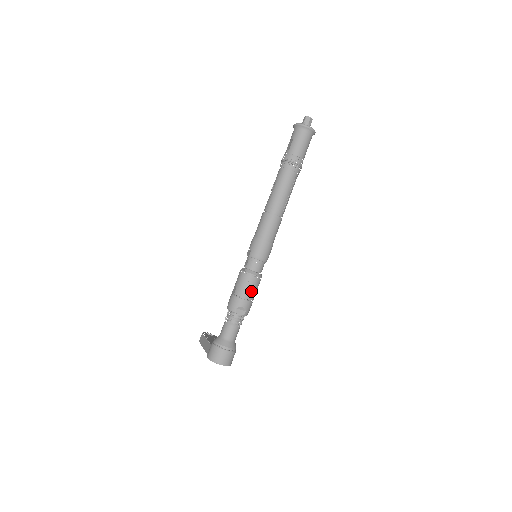
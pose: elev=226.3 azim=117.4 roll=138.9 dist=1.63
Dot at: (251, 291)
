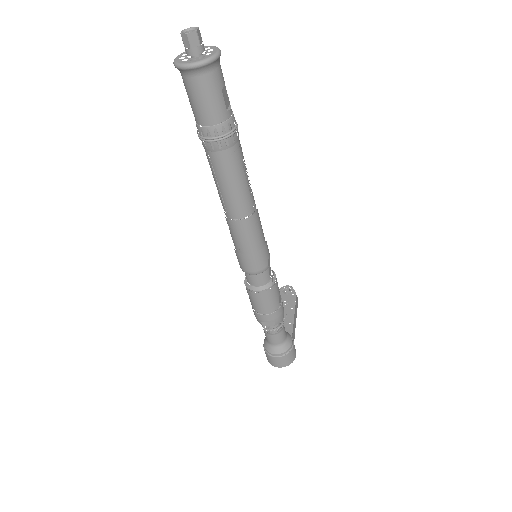
Dot at: (266, 305)
